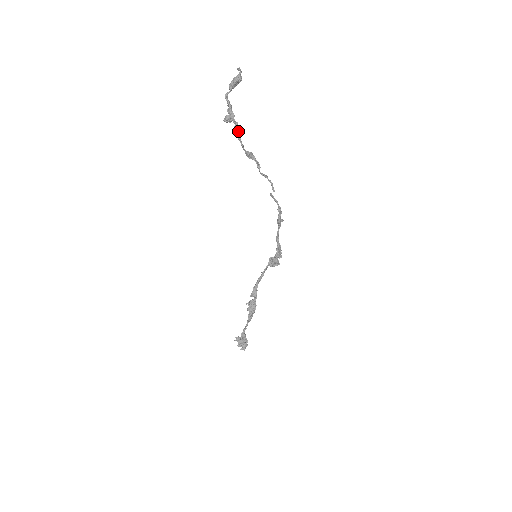
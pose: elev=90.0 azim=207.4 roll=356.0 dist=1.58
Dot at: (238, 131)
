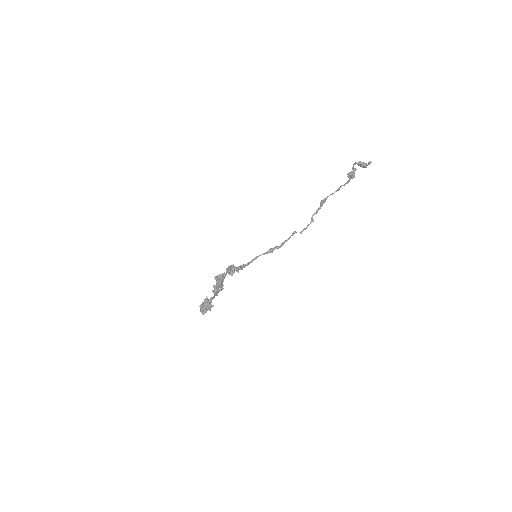
Dot at: (343, 185)
